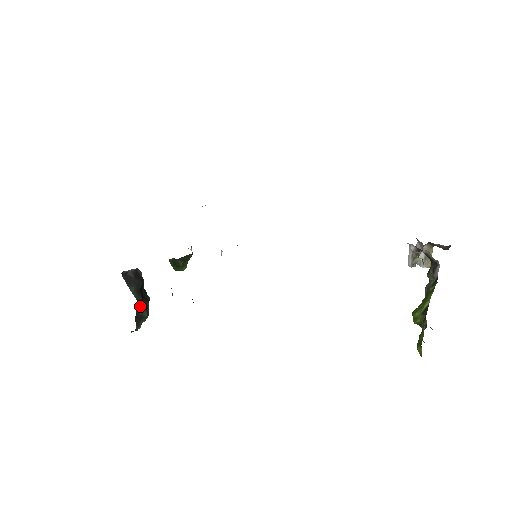
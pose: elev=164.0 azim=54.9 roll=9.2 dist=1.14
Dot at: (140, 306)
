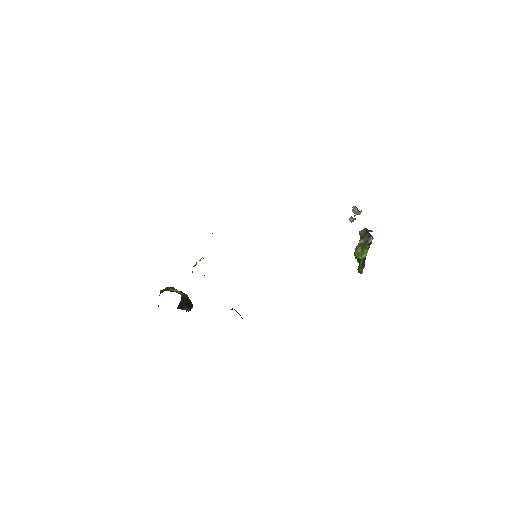
Dot at: occluded
